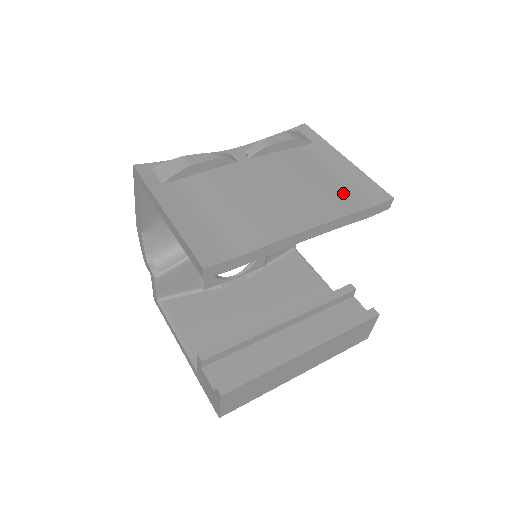
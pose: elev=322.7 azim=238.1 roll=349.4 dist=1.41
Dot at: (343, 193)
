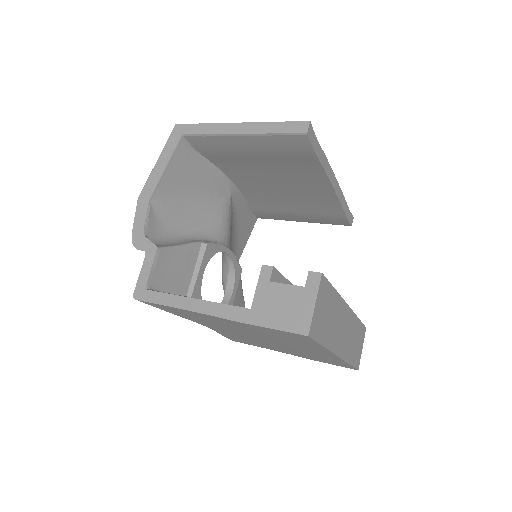
Dot at: occluded
